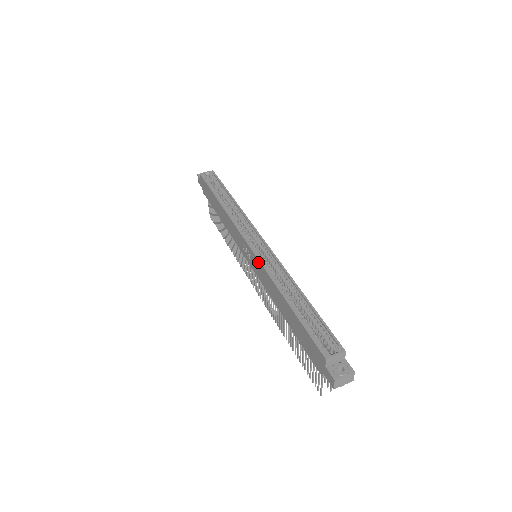
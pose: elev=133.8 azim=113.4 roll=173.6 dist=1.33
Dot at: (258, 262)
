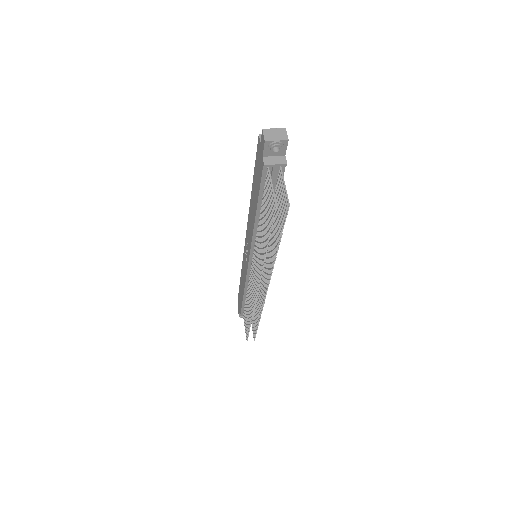
Dot at: (247, 228)
